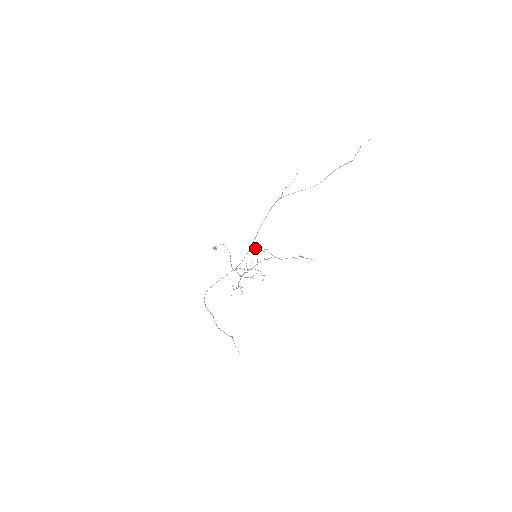
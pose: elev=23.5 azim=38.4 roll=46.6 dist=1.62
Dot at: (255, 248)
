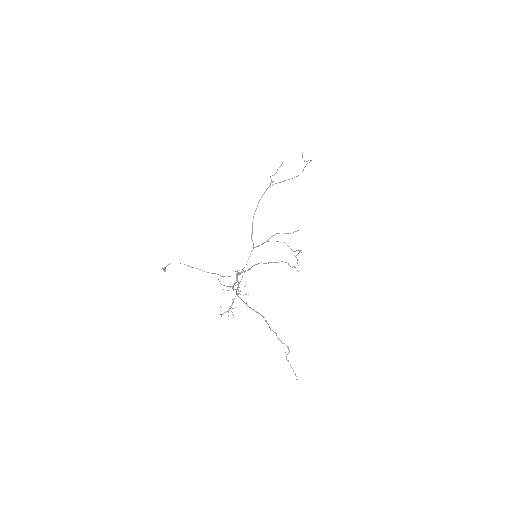
Dot at: occluded
